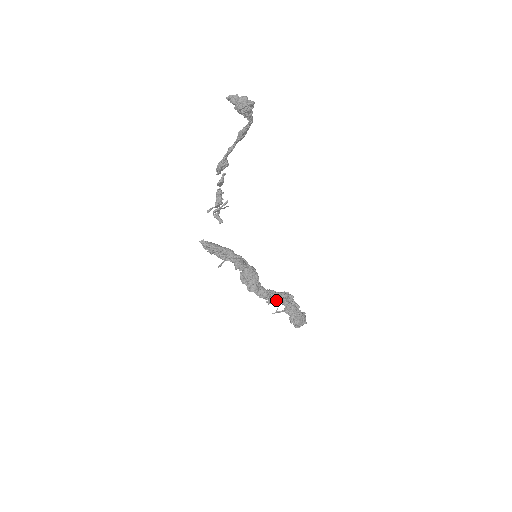
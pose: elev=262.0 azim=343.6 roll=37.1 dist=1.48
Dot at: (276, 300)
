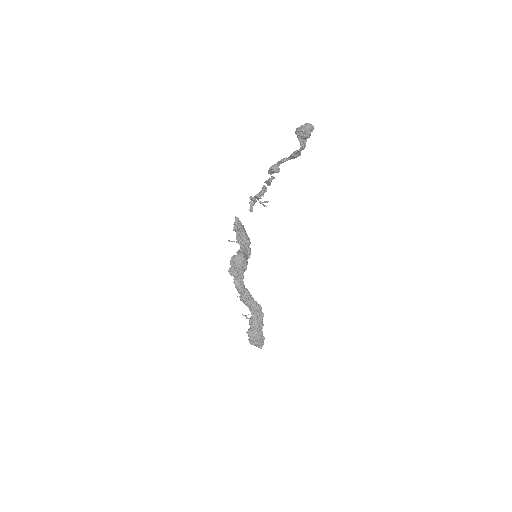
Dot at: (246, 302)
